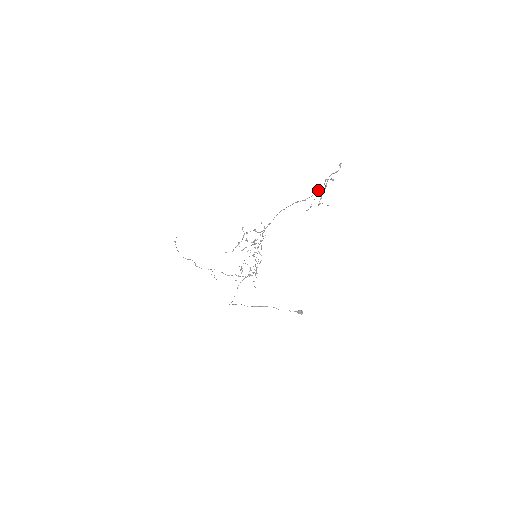
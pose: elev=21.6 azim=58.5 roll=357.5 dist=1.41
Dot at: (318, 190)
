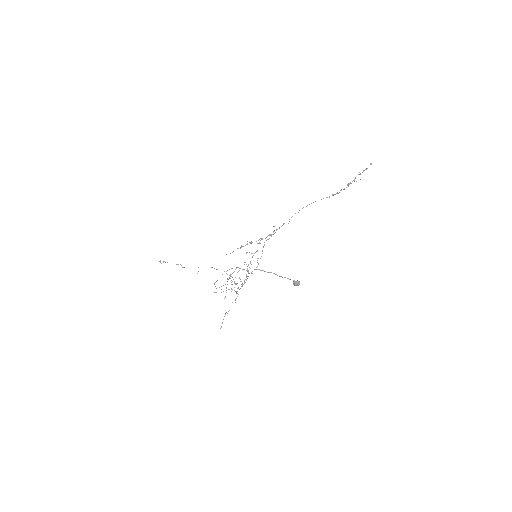
Dot at: (344, 188)
